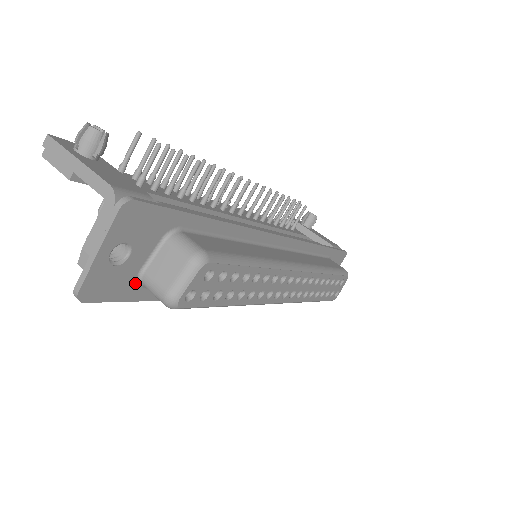
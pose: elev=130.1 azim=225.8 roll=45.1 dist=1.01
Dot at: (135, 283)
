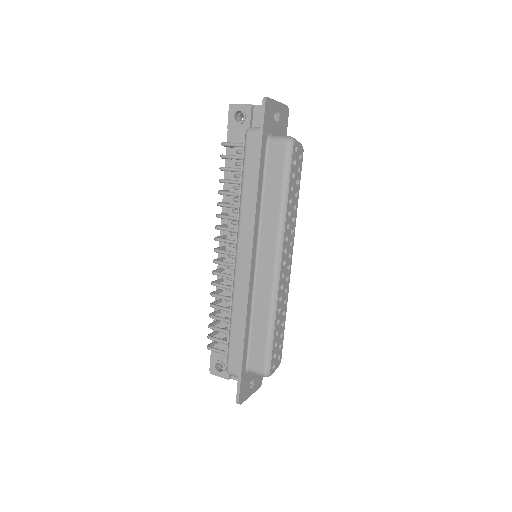
Dot at: (268, 134)
